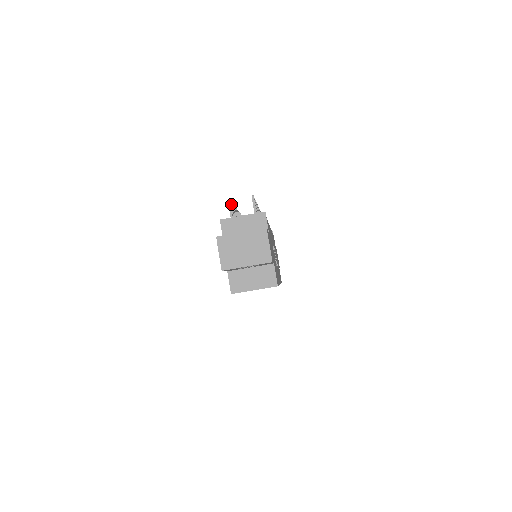
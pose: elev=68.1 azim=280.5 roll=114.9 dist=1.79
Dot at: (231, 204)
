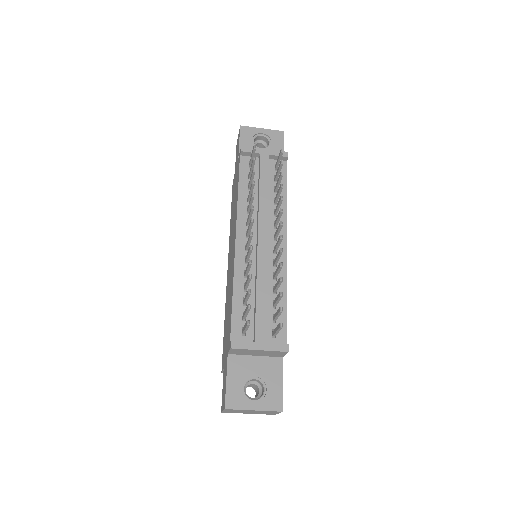
Dot at: (249, 310)
